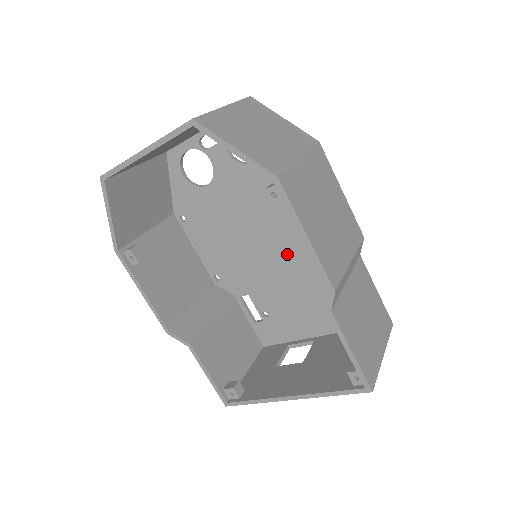
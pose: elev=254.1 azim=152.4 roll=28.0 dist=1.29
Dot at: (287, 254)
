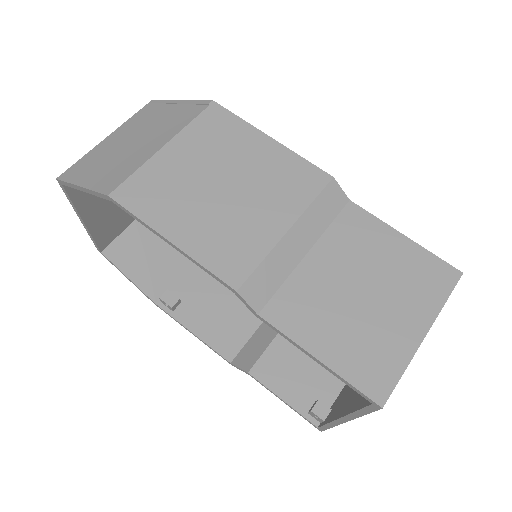
Dot at: occluded
